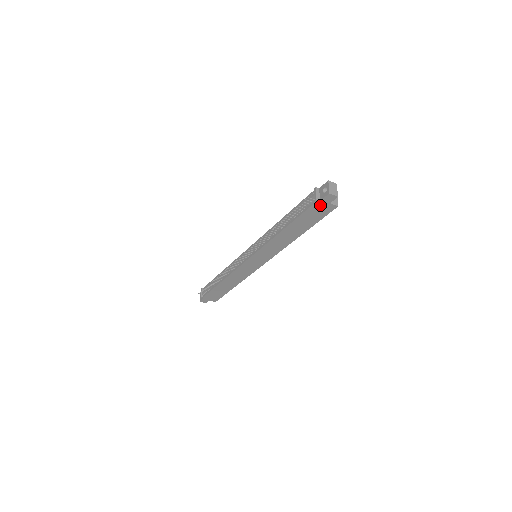
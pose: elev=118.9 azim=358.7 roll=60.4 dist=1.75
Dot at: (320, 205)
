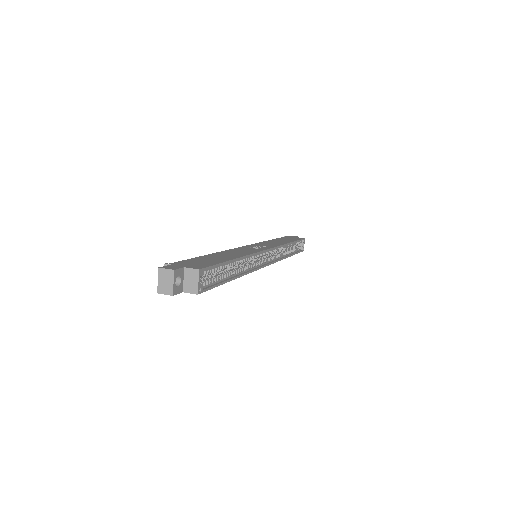
Dot at: occluded
